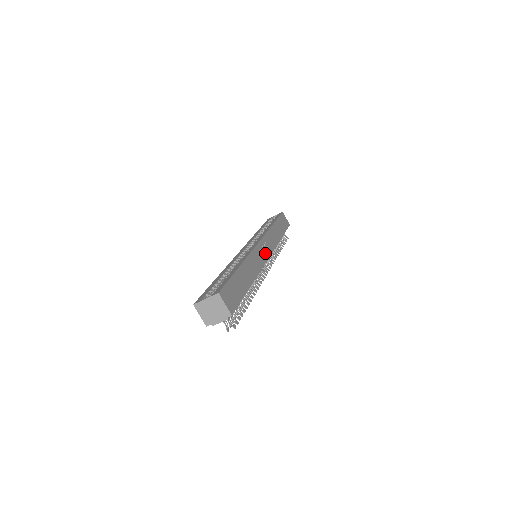
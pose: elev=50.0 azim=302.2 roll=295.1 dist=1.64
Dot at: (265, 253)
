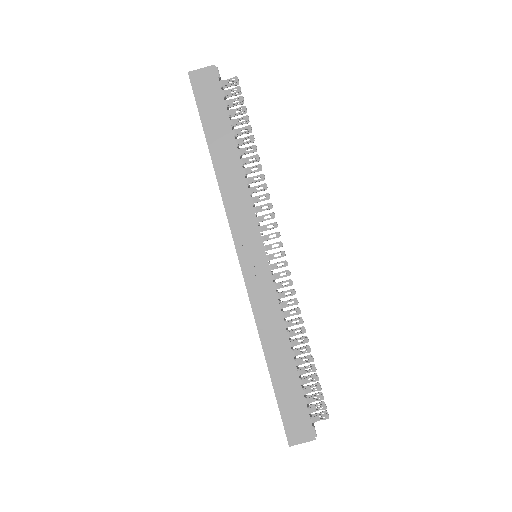
Dot at: (258, 259)
